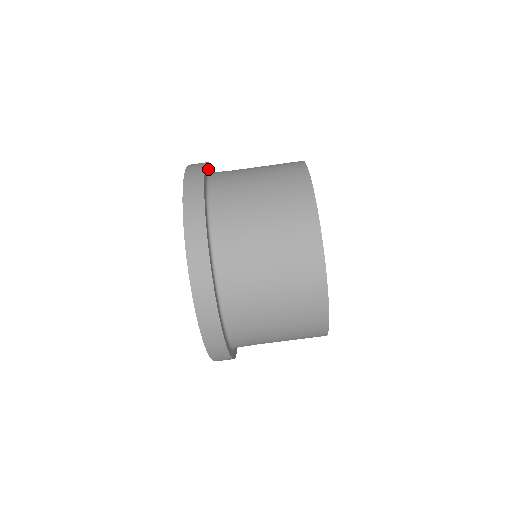
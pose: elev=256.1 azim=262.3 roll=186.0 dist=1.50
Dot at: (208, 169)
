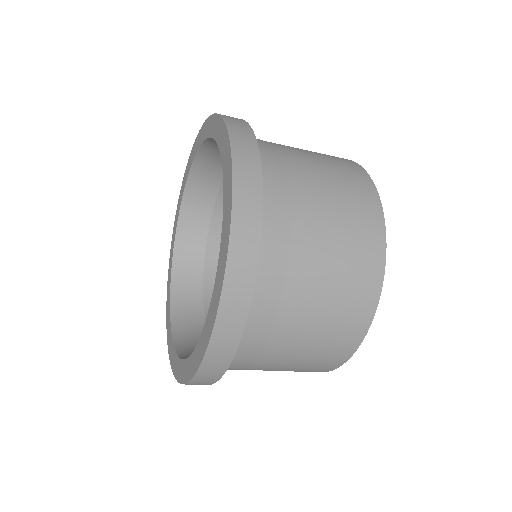
Dot at: occluded
